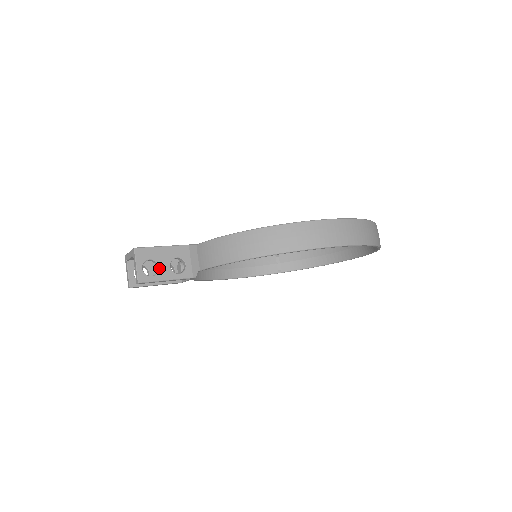
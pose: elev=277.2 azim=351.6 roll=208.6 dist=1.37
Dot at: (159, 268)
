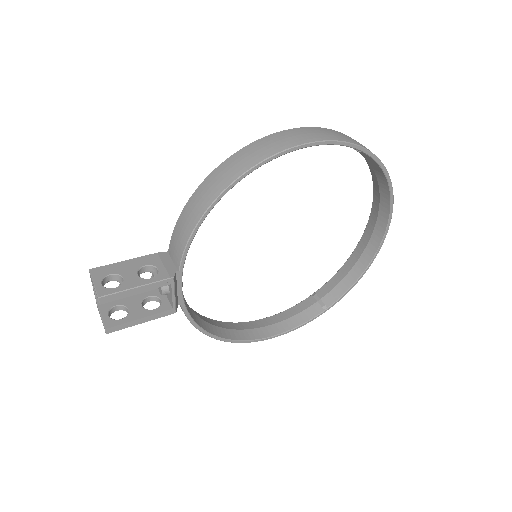
Dot at: (123, 279)
